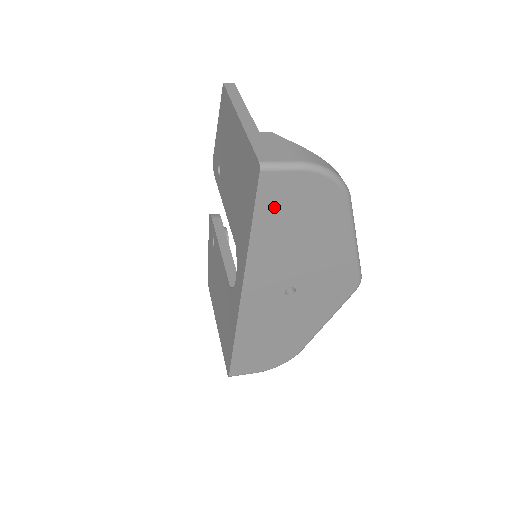
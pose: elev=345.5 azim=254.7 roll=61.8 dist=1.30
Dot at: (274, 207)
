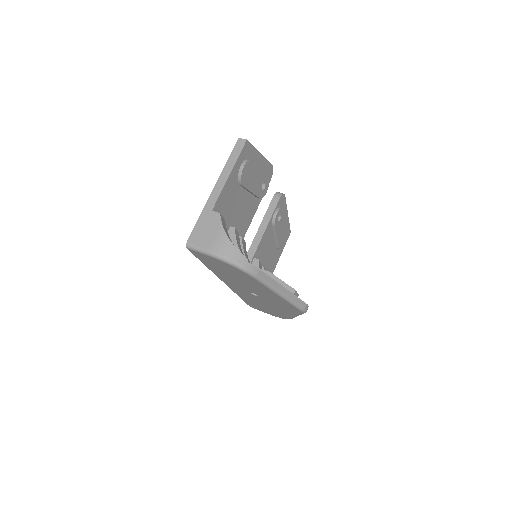
Dot at: (209, 262)
